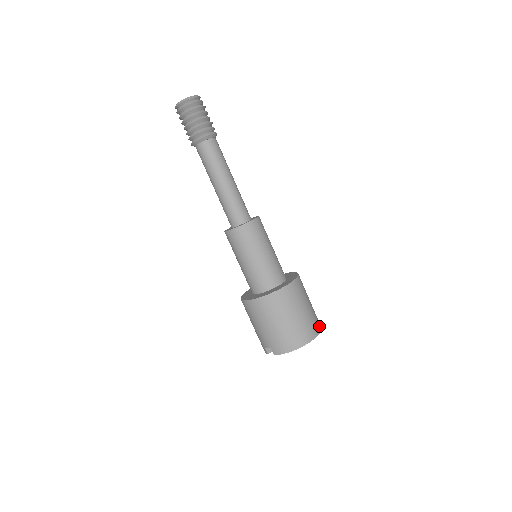
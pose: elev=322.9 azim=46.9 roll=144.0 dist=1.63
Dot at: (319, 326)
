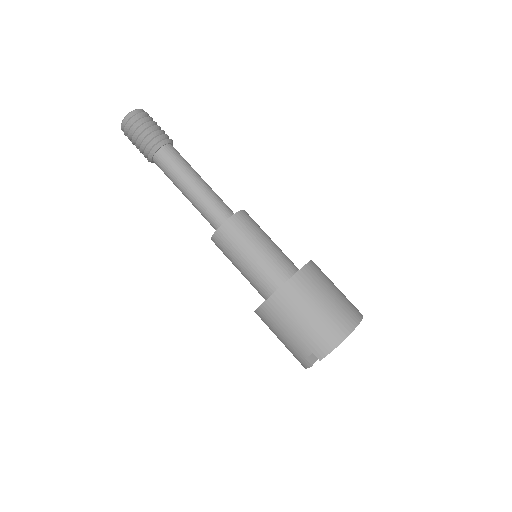
Dot at: occluded
